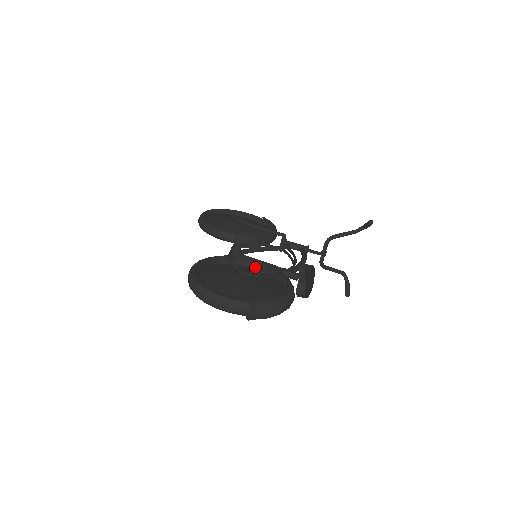
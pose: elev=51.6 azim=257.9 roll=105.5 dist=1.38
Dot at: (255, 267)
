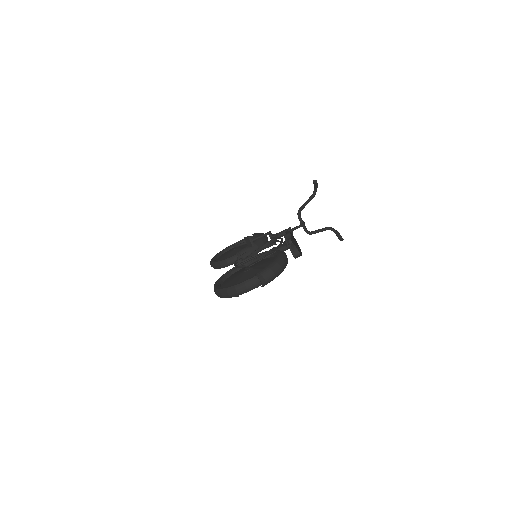
Dot at: occluded
